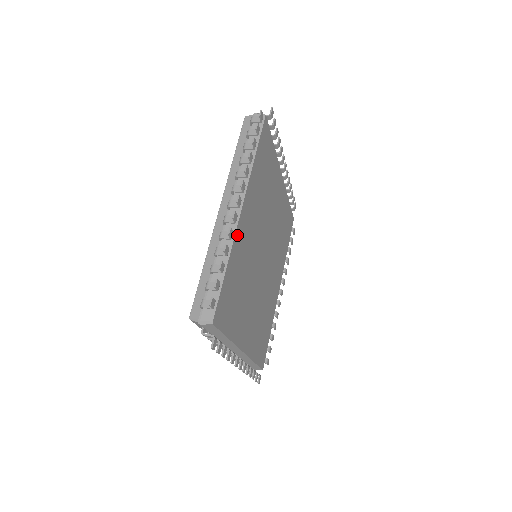
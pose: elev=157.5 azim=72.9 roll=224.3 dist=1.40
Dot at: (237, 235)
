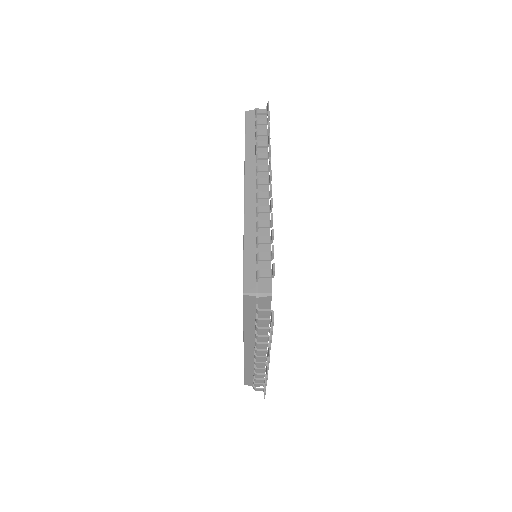
Dot at: occluded
